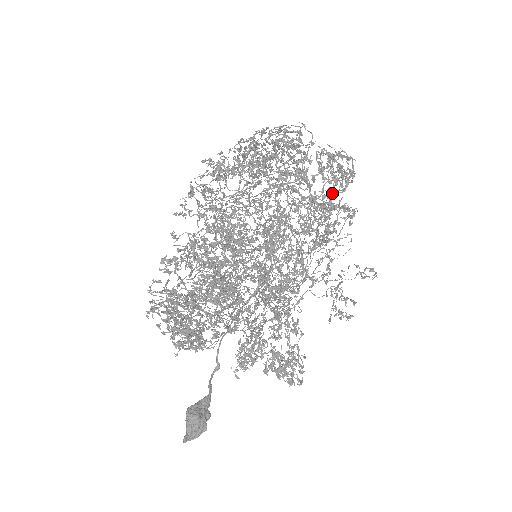
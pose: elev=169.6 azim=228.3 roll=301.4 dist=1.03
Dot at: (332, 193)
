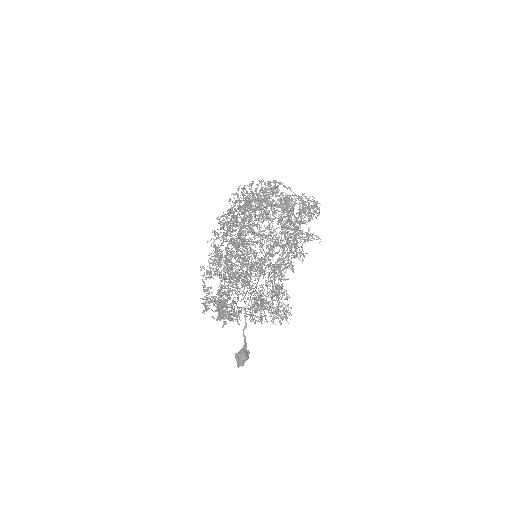
Dot at: (309, 230)
